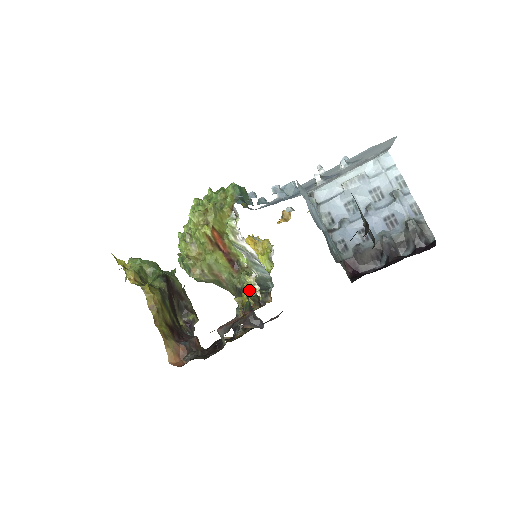
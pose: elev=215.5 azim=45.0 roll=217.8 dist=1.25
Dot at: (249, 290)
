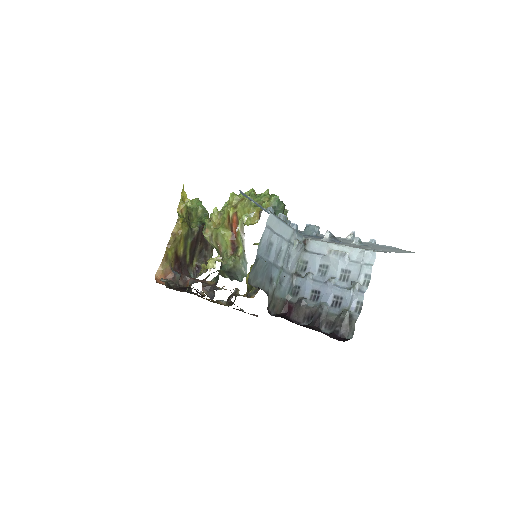
Dot at: (209, 263)
